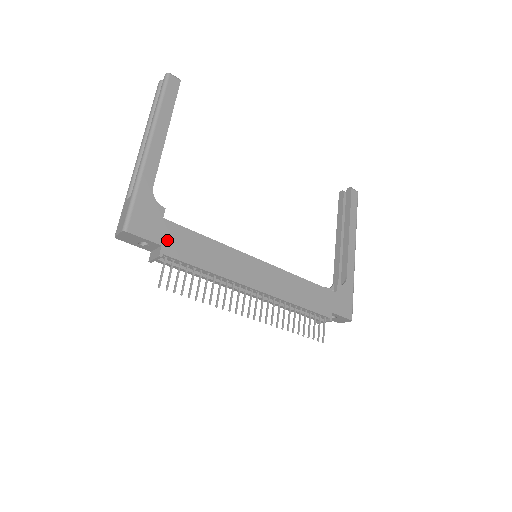
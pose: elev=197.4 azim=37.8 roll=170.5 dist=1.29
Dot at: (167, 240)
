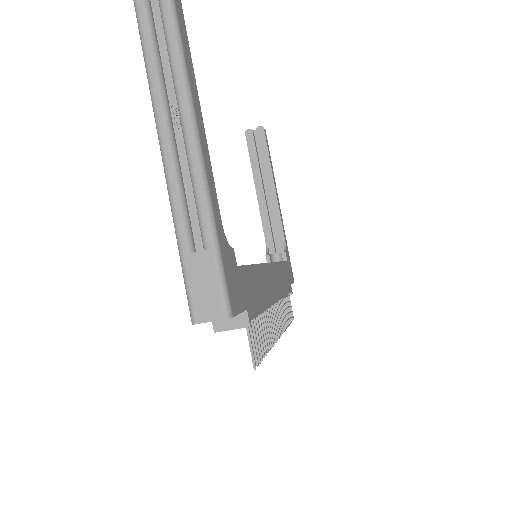
Dot at: (246, 297)
